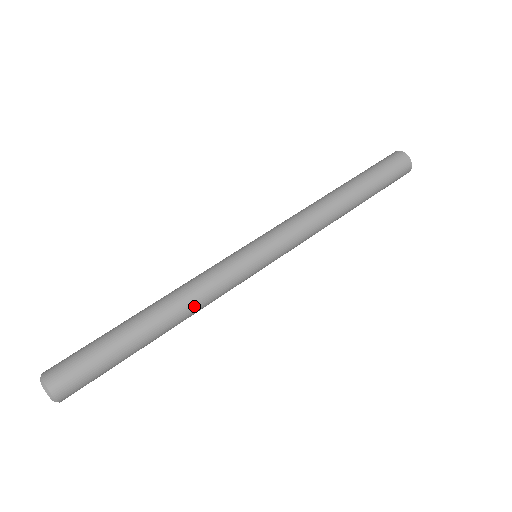
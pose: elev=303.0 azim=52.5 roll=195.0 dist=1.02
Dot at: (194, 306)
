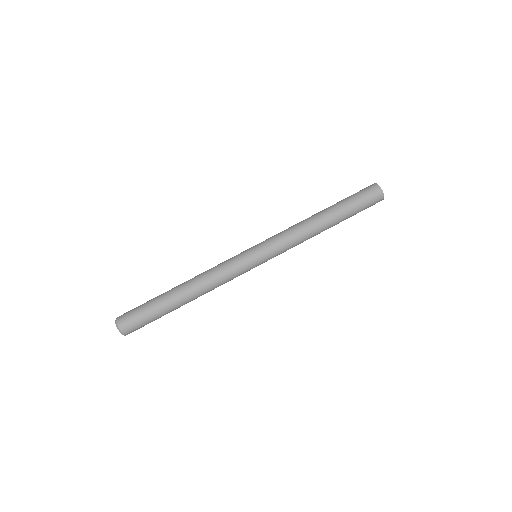
Dot at: (211, 290)
